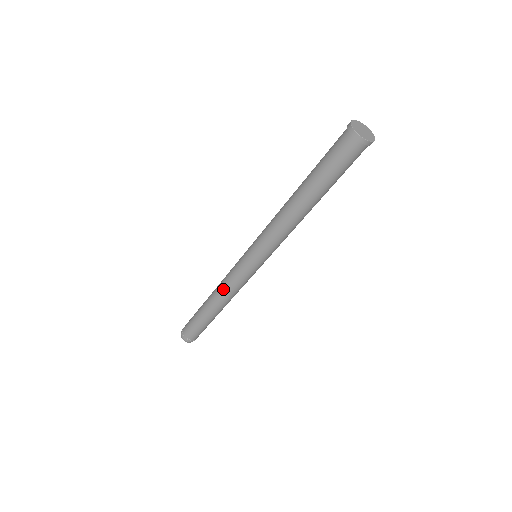
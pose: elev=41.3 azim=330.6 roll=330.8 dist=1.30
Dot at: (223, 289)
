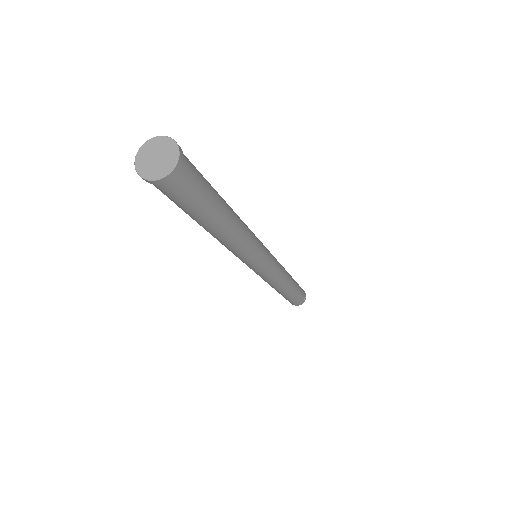
Dot at: occluded
